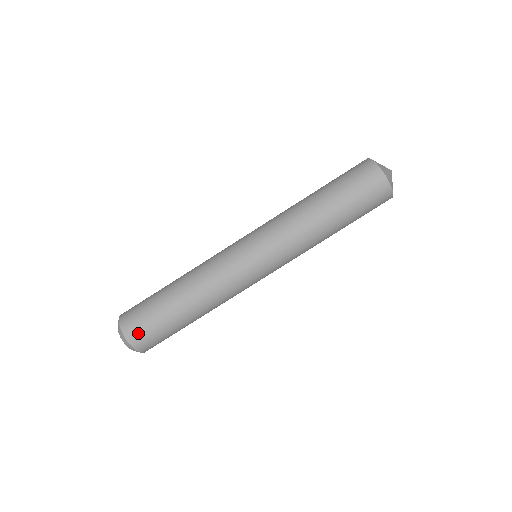
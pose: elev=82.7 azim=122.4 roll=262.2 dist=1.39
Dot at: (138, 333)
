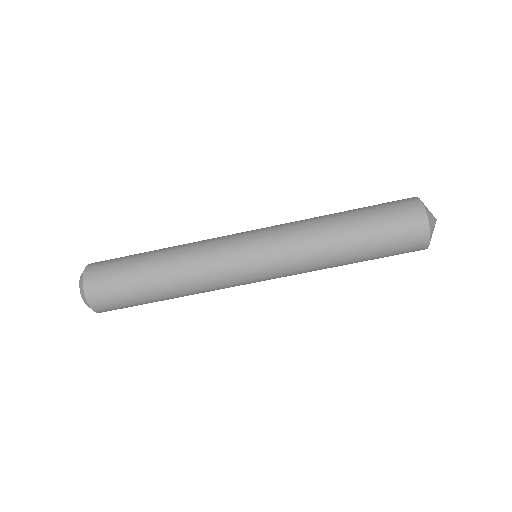
Dot at: (107, 307)
